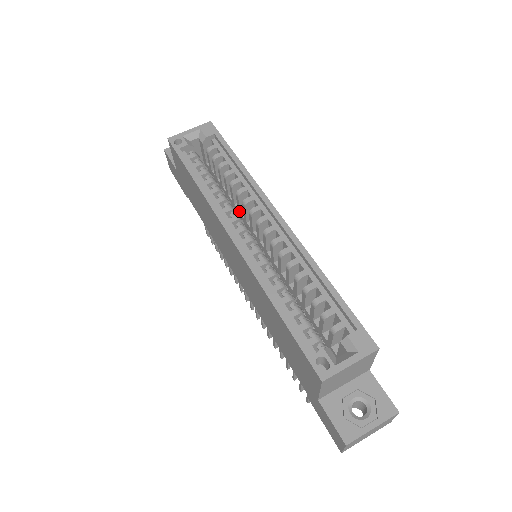
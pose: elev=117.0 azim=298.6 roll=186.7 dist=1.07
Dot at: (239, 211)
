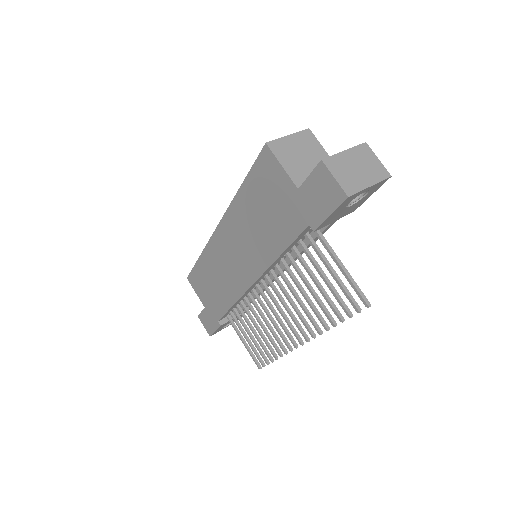
Dot at: occluded
